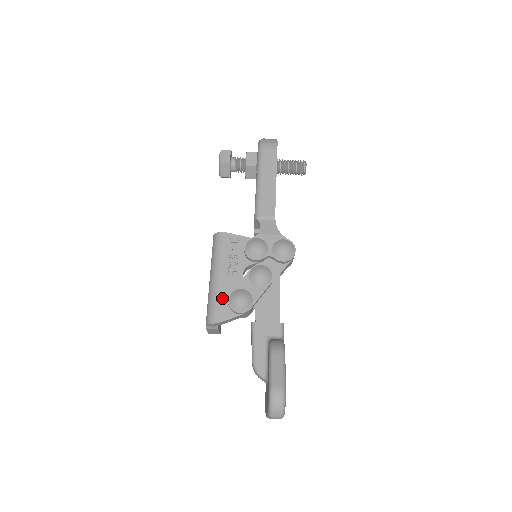
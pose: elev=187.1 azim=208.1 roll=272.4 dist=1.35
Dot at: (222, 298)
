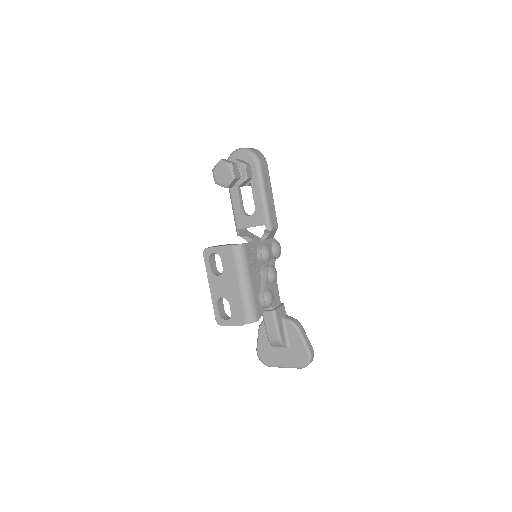
Dot at: (256, 300)
